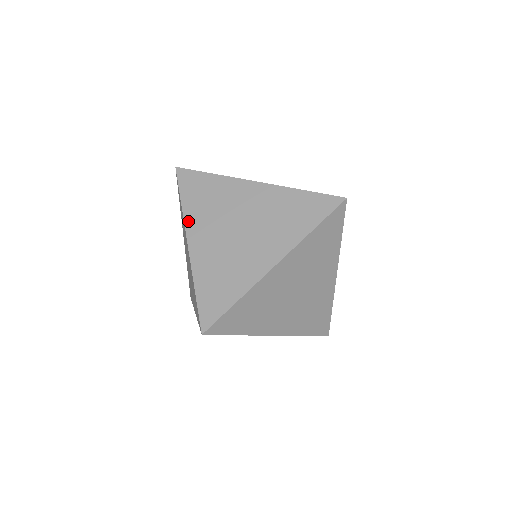
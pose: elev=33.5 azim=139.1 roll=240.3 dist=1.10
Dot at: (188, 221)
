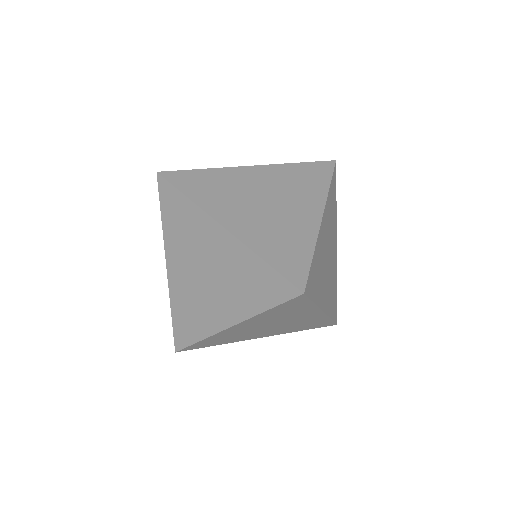
Dot at: (166, 243)
